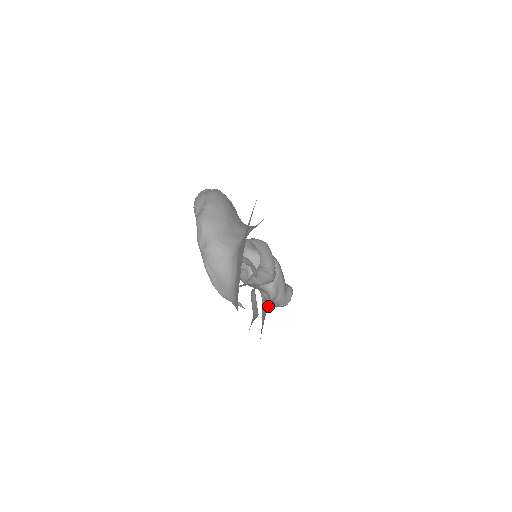
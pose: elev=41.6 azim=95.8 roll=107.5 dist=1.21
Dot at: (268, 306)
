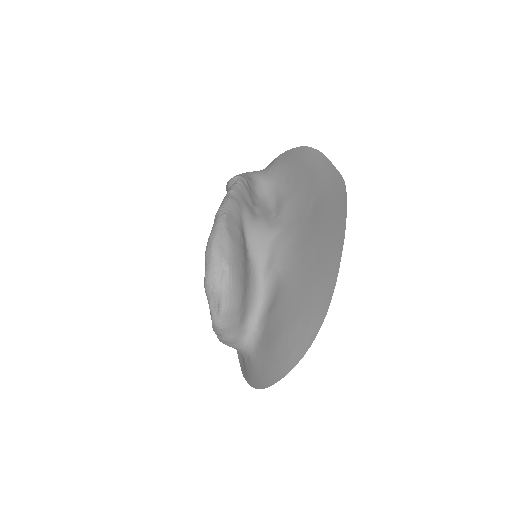
Dot at: occluded
